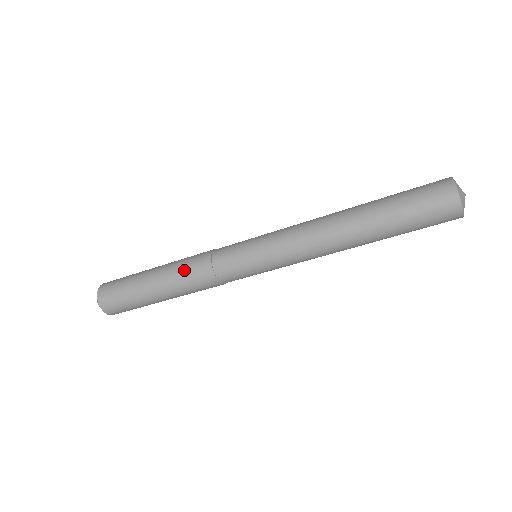
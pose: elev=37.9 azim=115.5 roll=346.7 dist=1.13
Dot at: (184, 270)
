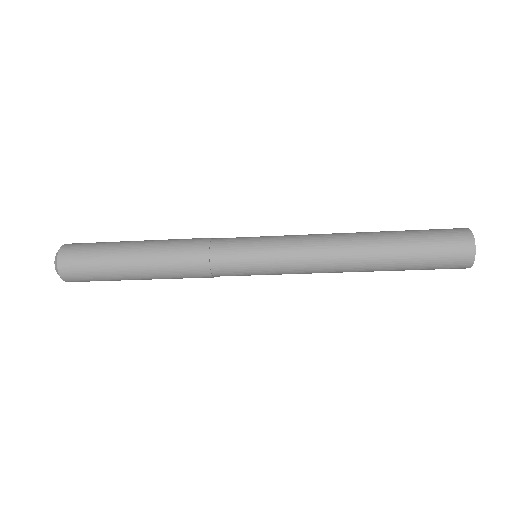
Dot at: (175, 263)
